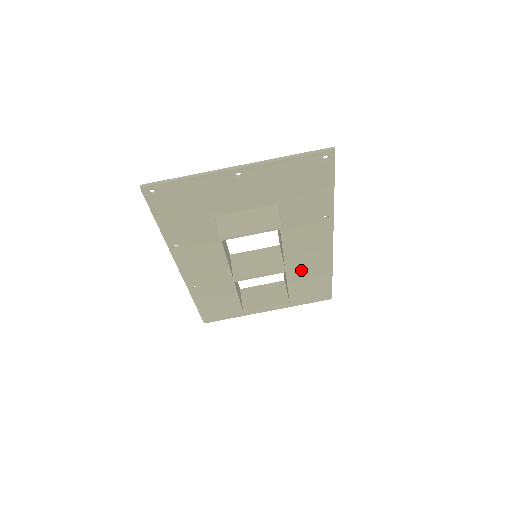
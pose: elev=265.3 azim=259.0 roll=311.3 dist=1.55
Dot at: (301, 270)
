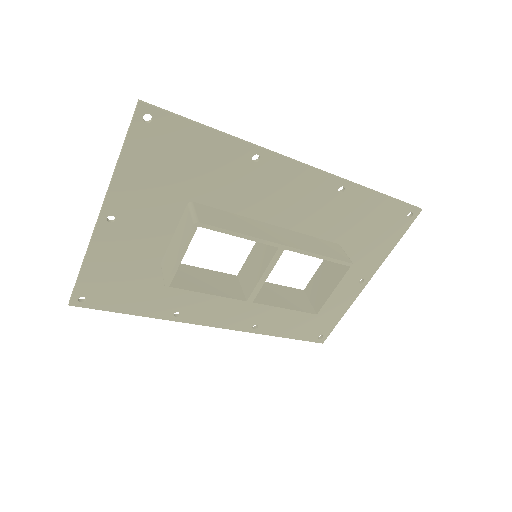
Dot at: (329, 222)
